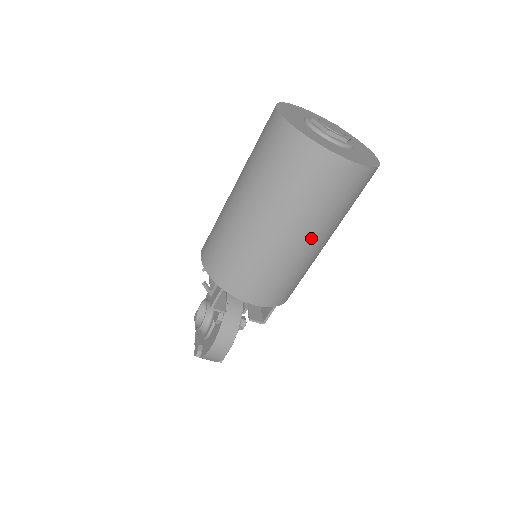
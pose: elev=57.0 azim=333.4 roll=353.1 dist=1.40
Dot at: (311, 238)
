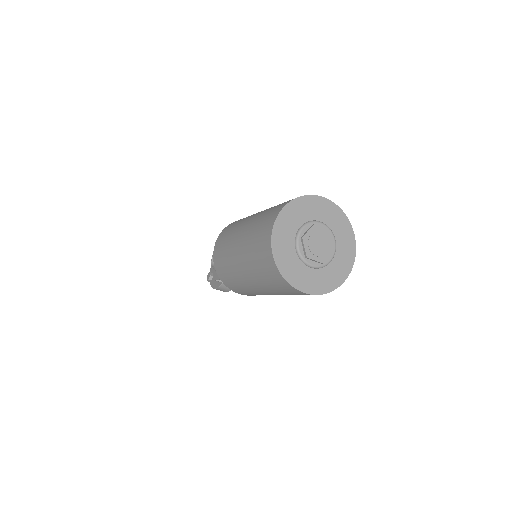
Dot at: occluded
